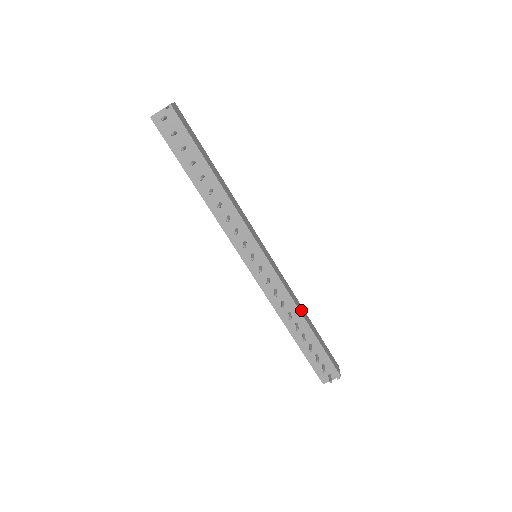
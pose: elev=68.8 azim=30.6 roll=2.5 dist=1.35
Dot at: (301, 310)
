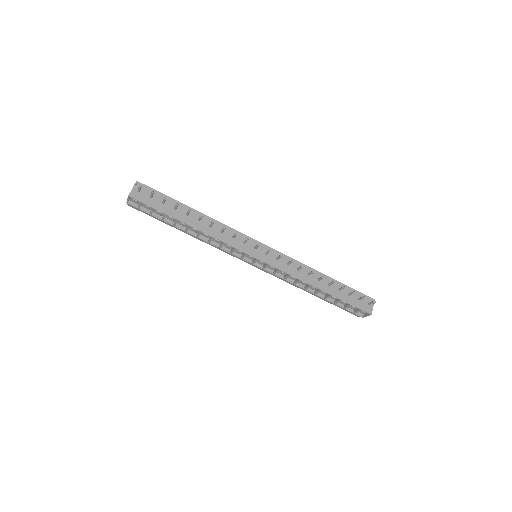
Dot at: occluded
